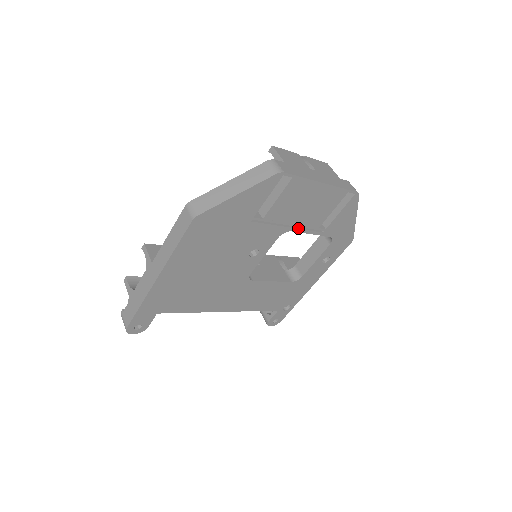
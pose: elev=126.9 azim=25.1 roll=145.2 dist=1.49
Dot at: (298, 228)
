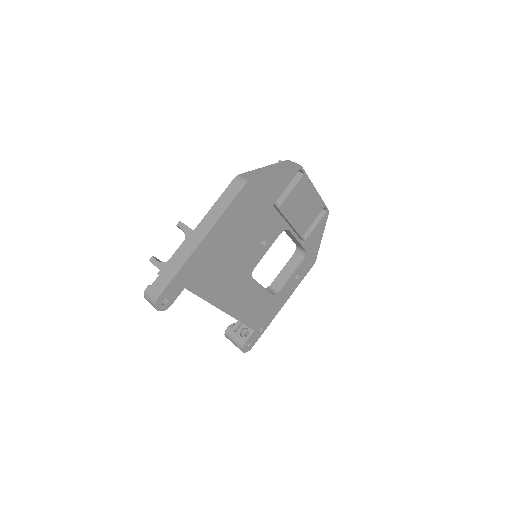
Dot at: (292, 230)
